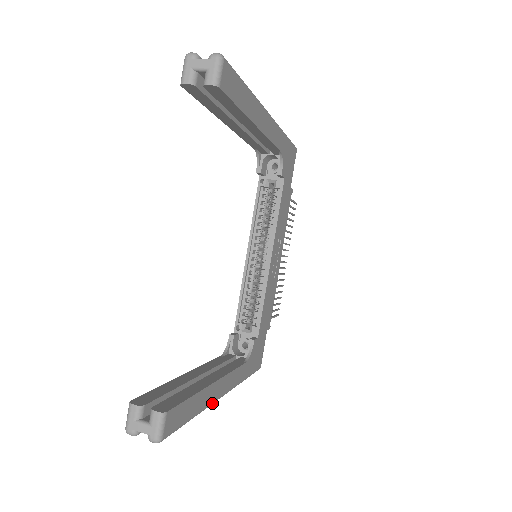
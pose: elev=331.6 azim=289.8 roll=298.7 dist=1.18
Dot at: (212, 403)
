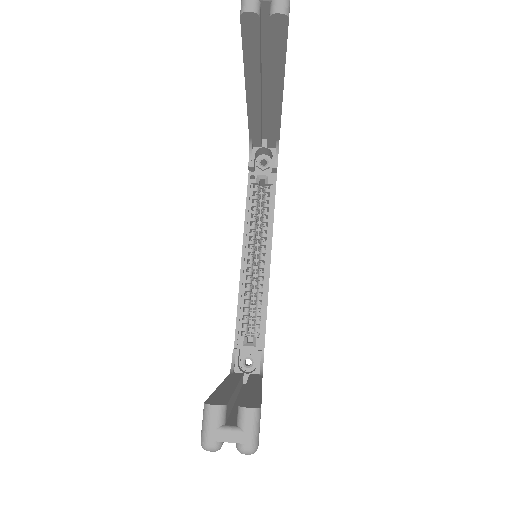
Dot at: occluded
